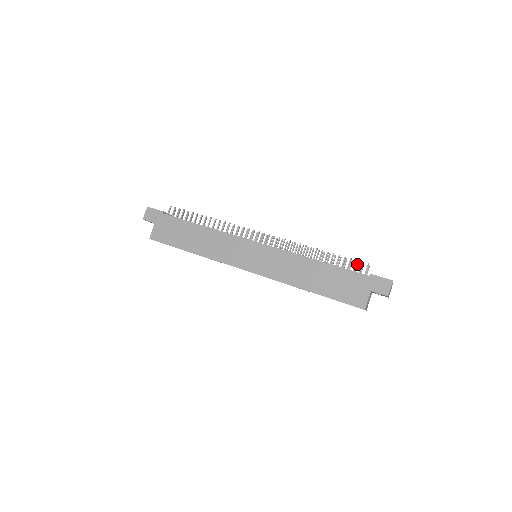
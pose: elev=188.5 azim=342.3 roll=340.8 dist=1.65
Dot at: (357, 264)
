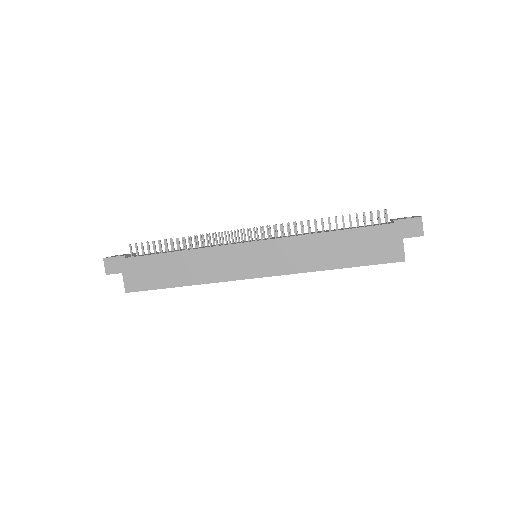
Dot at: occluded
